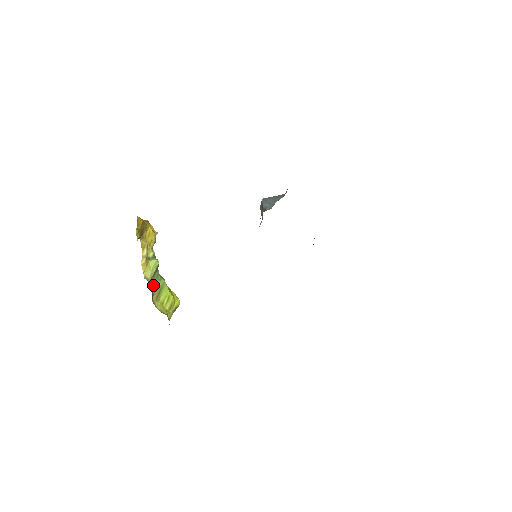
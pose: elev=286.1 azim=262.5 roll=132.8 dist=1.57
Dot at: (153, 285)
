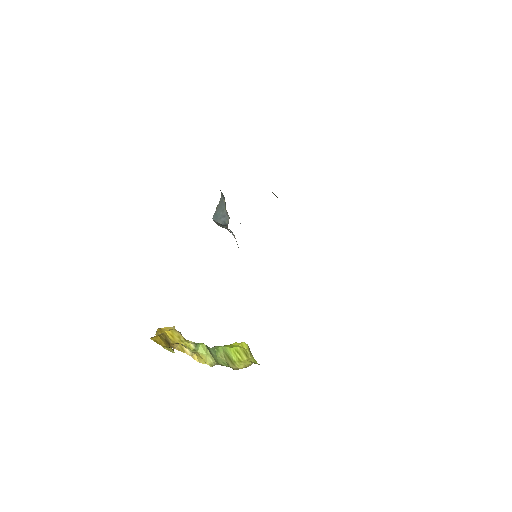
Dot at: (220, 361)
